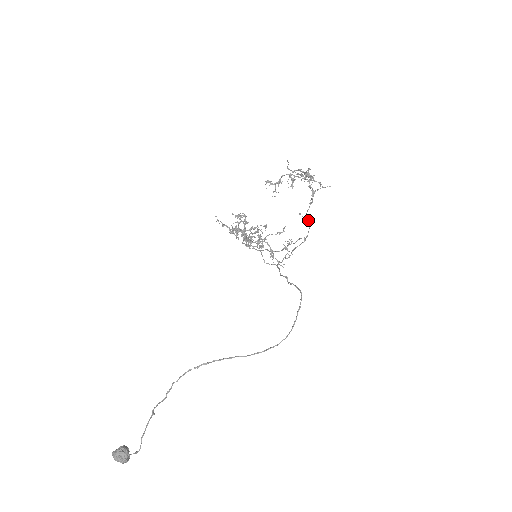
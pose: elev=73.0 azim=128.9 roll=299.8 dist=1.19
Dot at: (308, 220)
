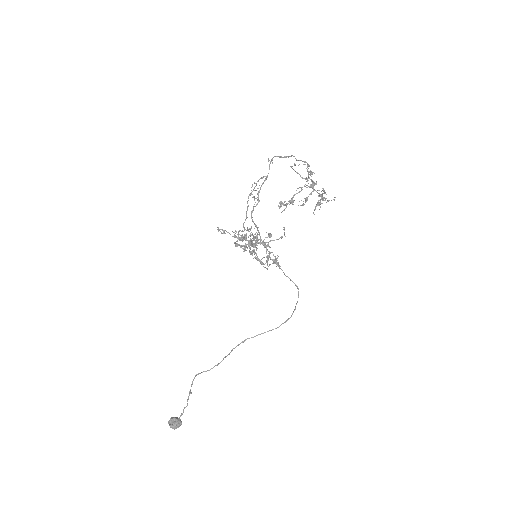
Dot at: (272, 159)
